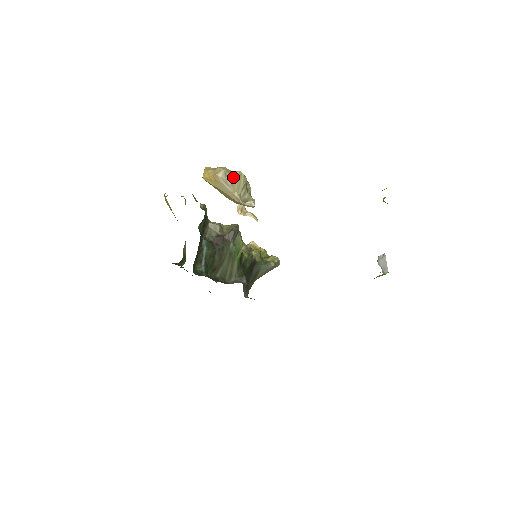
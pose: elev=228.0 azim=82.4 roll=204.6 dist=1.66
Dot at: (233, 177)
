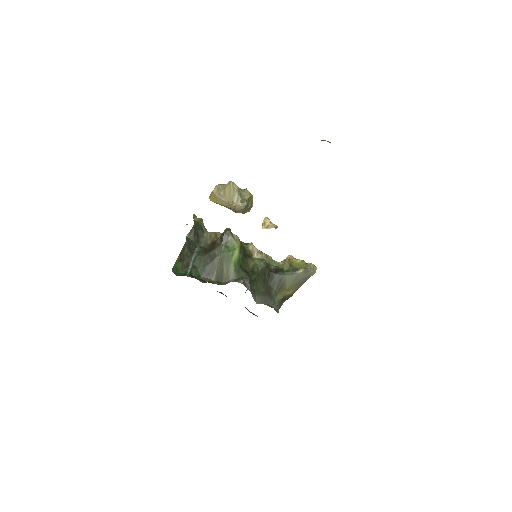
Dot at: (224, 188)
